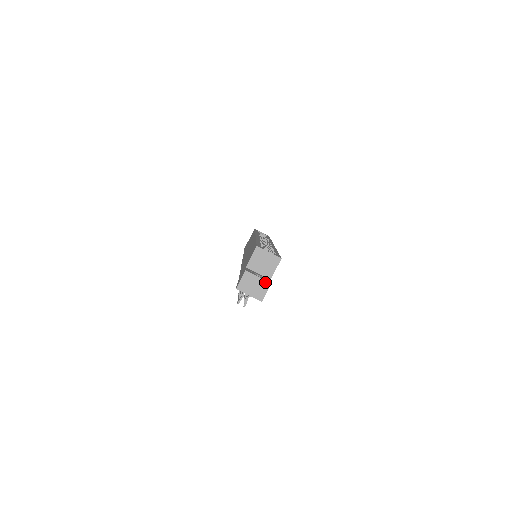
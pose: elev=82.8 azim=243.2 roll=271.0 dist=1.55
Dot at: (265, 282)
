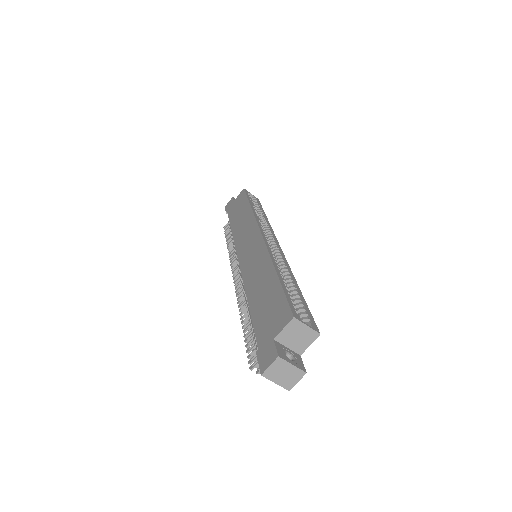
Dot at: (299, 371)
